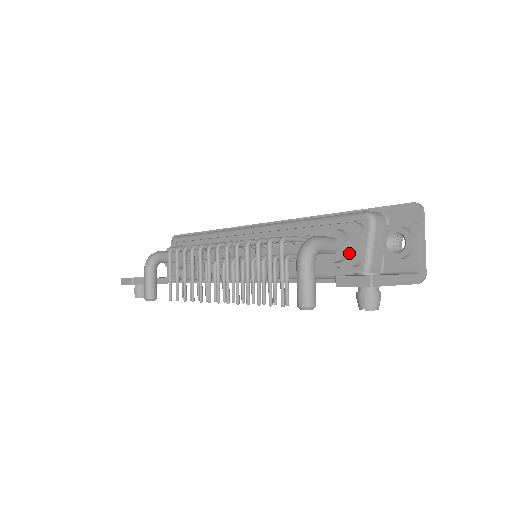
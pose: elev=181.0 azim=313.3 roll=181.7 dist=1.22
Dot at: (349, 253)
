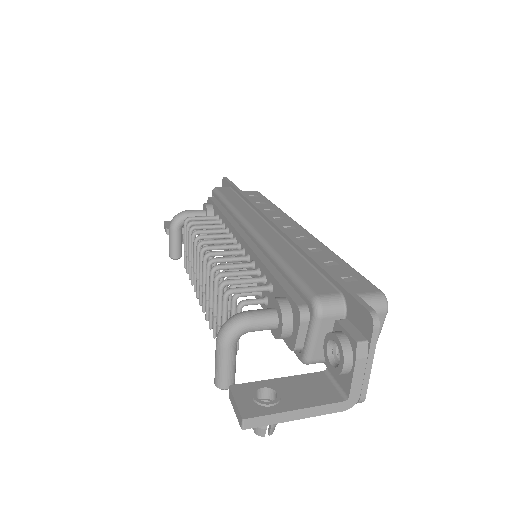
Dot at: (290, 335)
